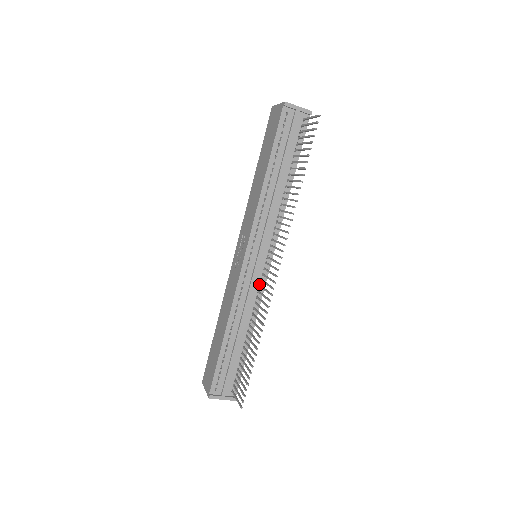
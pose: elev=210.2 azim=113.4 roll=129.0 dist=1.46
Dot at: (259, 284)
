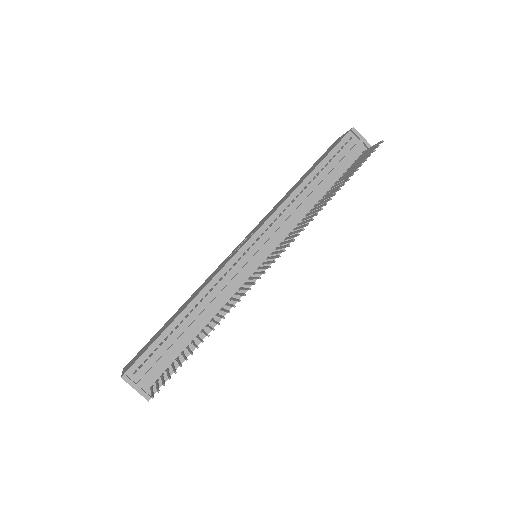
Dot at: (245, 281)
